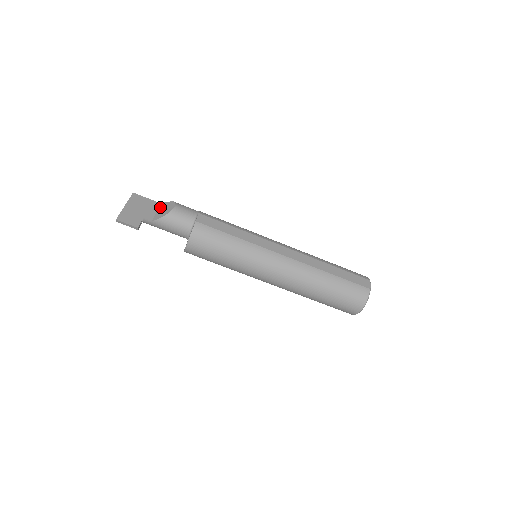
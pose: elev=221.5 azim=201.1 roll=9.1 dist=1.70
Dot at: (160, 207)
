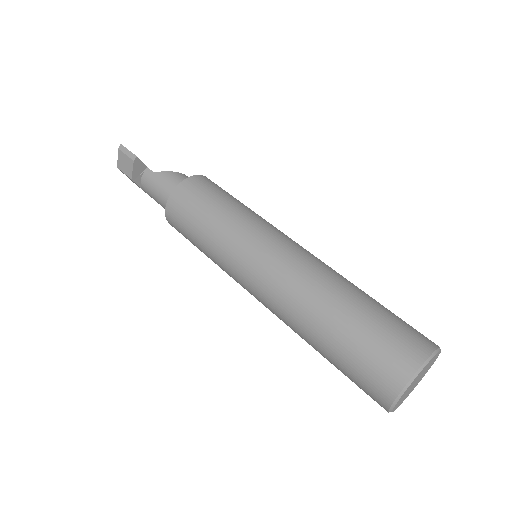
Dot at: occluded
